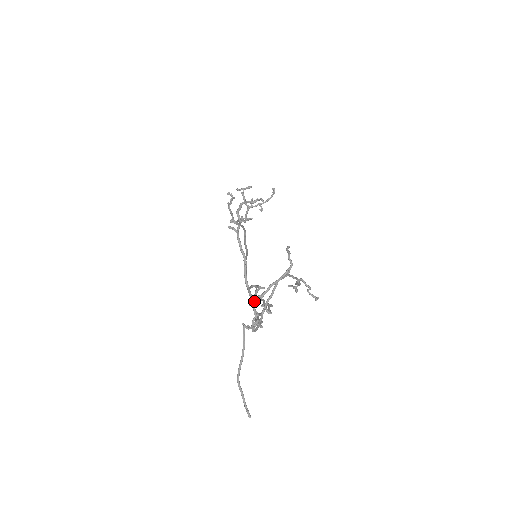
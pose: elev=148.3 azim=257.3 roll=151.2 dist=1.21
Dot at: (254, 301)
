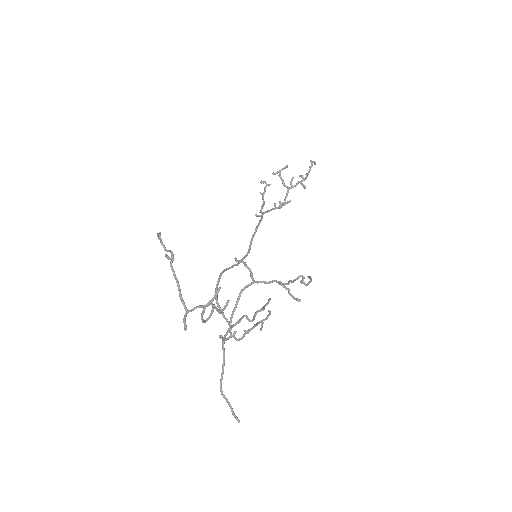
Dot at: (202, 321)
